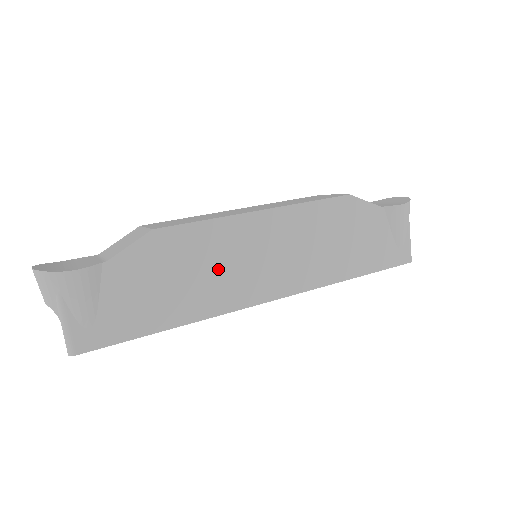
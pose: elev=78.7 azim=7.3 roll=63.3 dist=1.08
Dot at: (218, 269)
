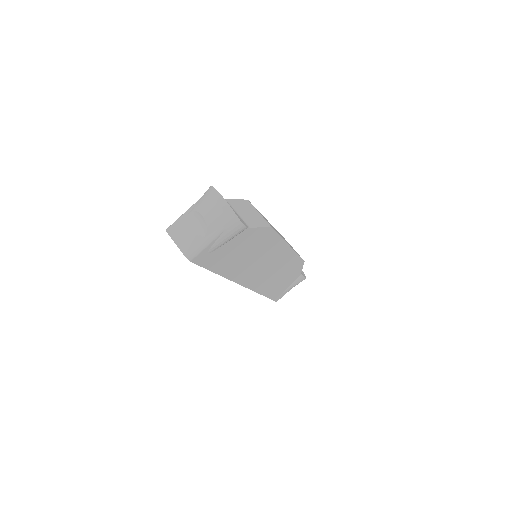
Dot at: (256, 260)
